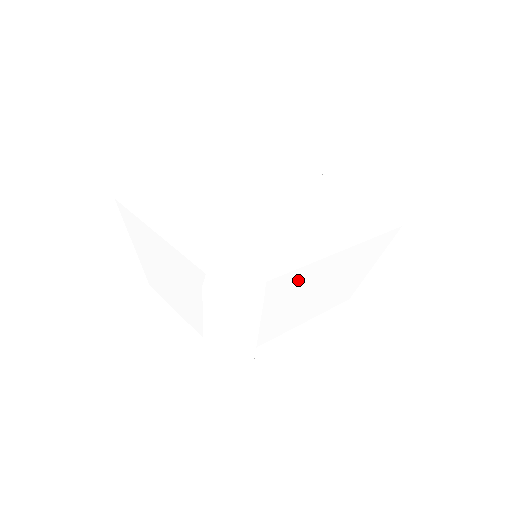
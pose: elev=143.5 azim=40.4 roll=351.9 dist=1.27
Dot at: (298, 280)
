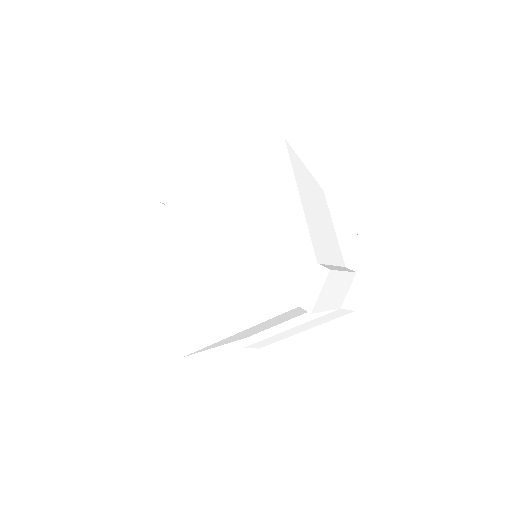
Dot at: (215, 344)
